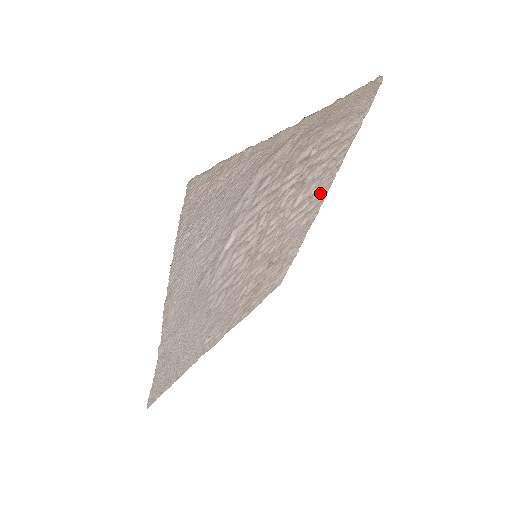
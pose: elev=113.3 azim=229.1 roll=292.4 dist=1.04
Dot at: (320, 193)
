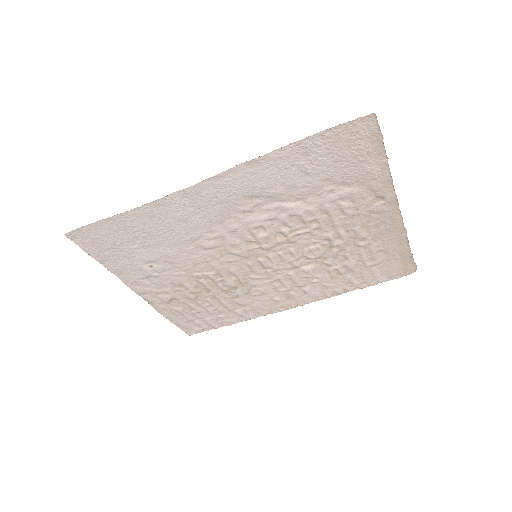
Dot at: (310, 292)
